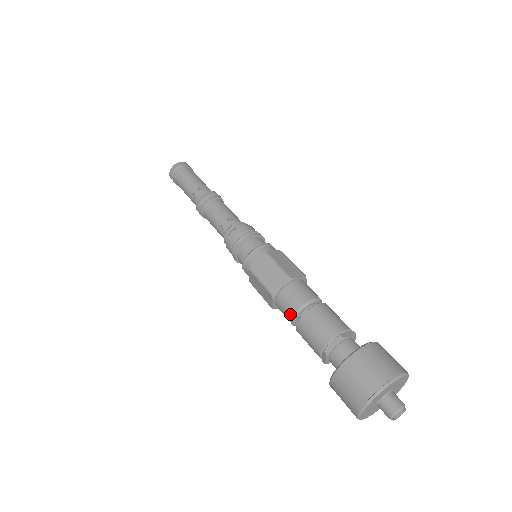
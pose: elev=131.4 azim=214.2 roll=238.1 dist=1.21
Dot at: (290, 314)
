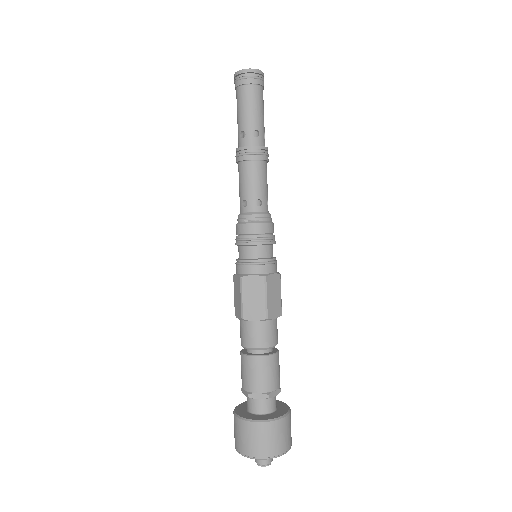
Dot at: (245, 343)
